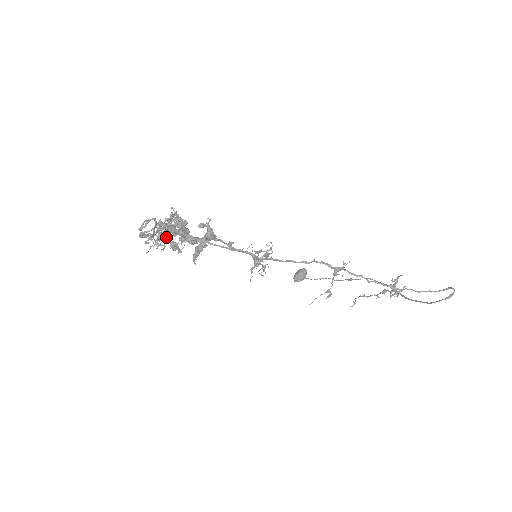
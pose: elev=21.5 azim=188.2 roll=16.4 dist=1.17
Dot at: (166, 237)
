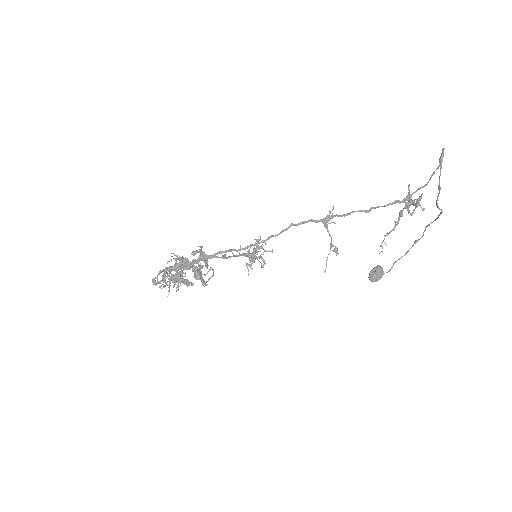
Dot at: (174, 277)
